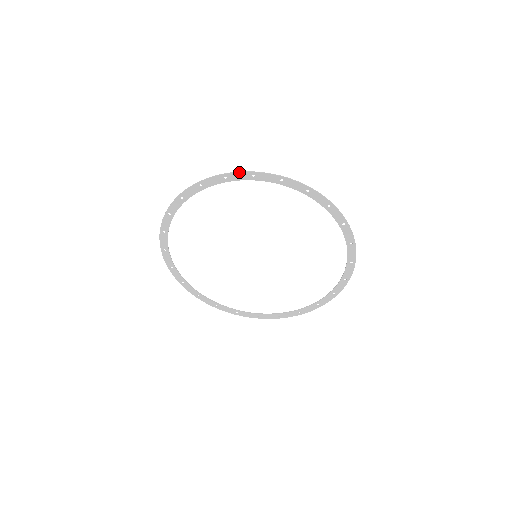
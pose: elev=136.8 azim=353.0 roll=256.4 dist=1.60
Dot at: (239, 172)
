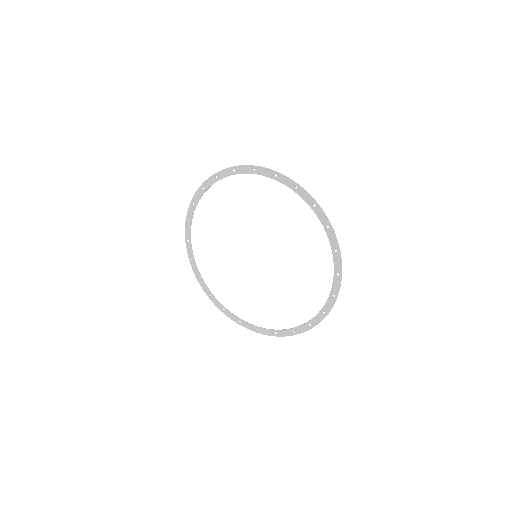
Dot at: (266, 168)
